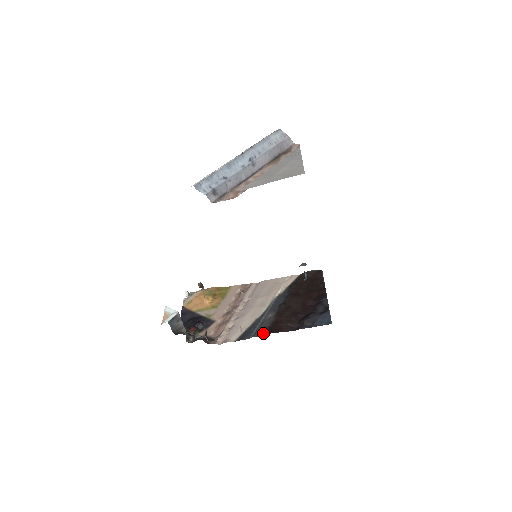
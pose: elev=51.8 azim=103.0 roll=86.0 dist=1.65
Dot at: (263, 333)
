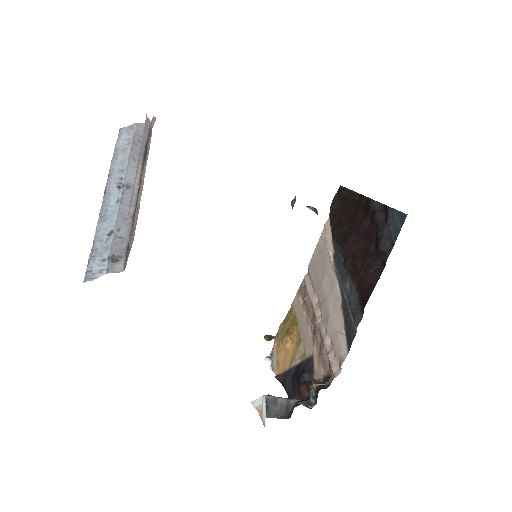
Dot at: (361, 311)
